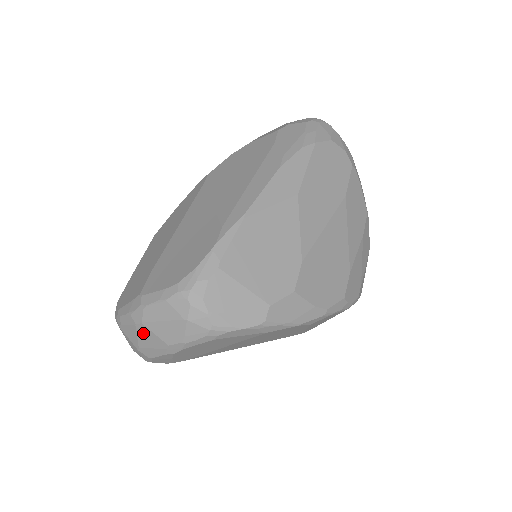
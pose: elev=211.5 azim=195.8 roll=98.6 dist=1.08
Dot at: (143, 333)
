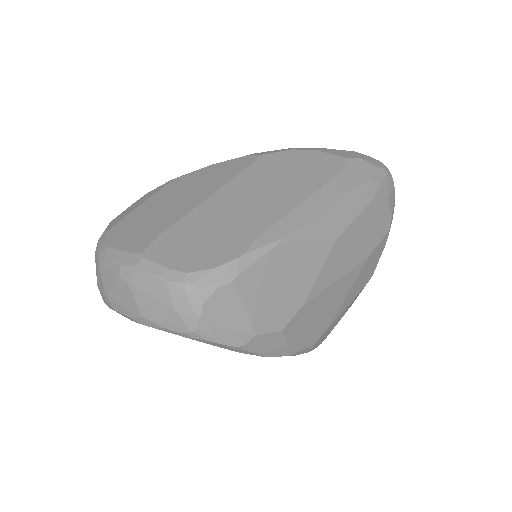
Dot at: (122, 289)
